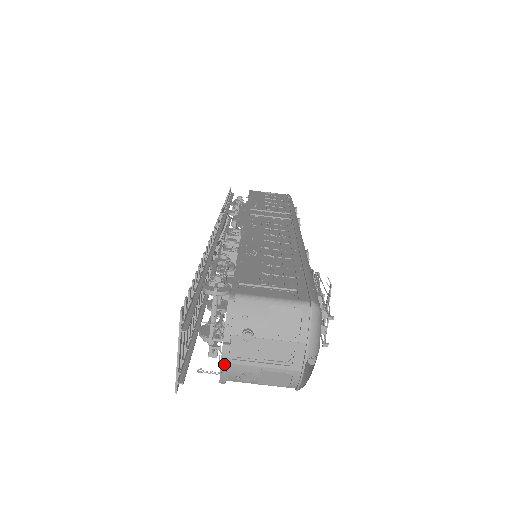
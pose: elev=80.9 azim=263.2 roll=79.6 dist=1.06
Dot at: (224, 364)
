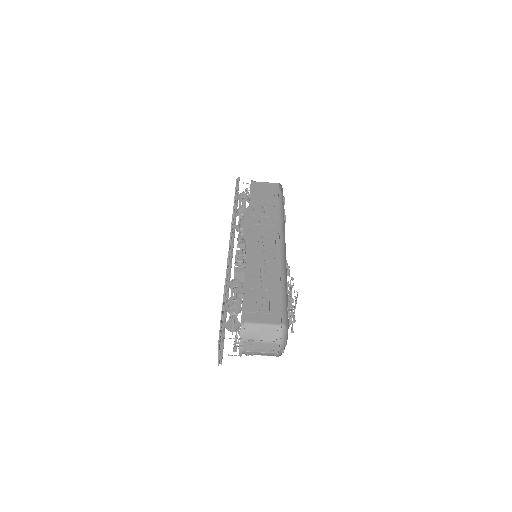
Dot at: occluded
